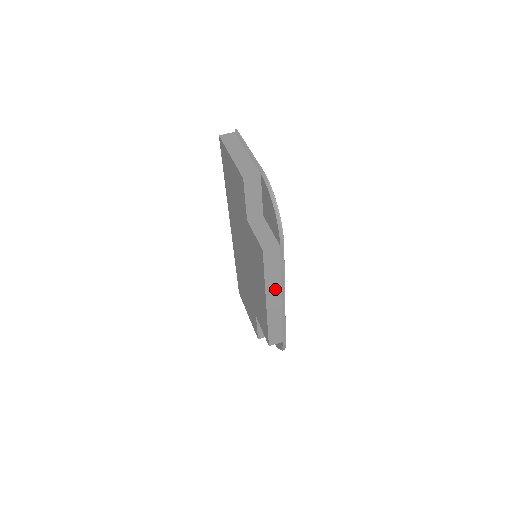
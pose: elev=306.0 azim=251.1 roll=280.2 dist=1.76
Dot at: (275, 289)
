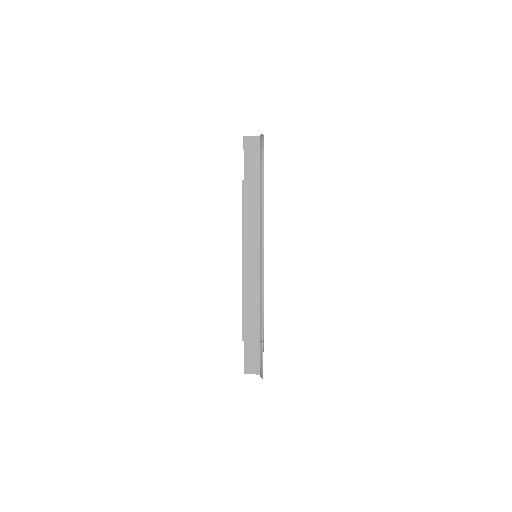
Dot at: (253, 242)
